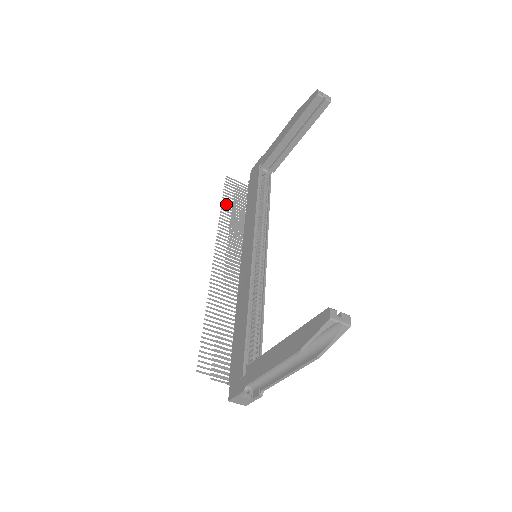
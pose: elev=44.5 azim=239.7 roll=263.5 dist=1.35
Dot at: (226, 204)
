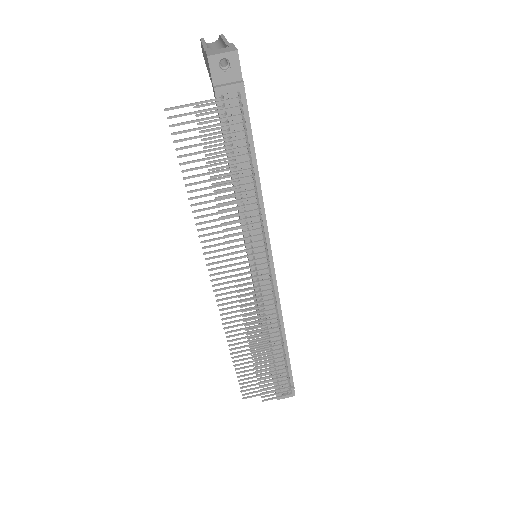
Dot at: occluded
